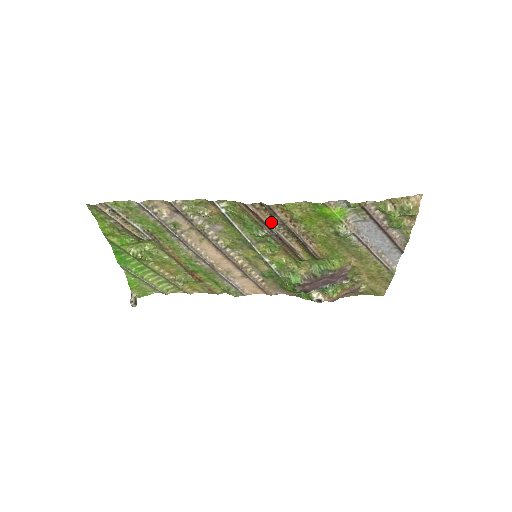
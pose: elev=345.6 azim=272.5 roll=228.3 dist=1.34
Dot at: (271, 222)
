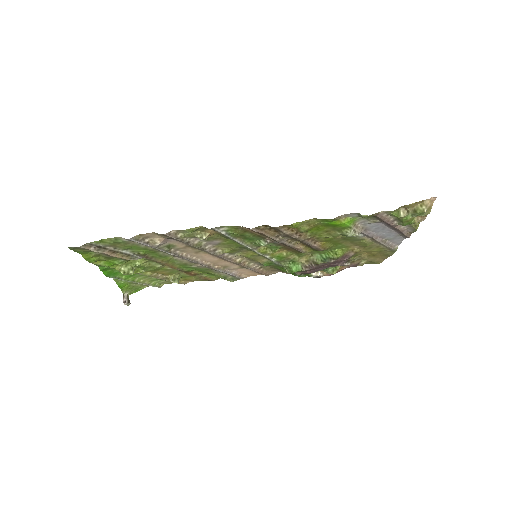
Dot at: (275, 236)
